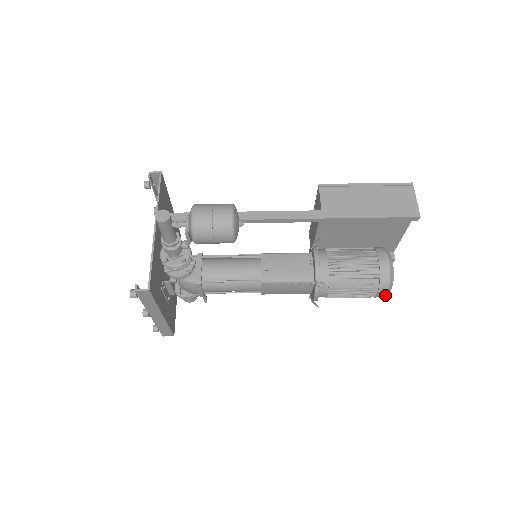
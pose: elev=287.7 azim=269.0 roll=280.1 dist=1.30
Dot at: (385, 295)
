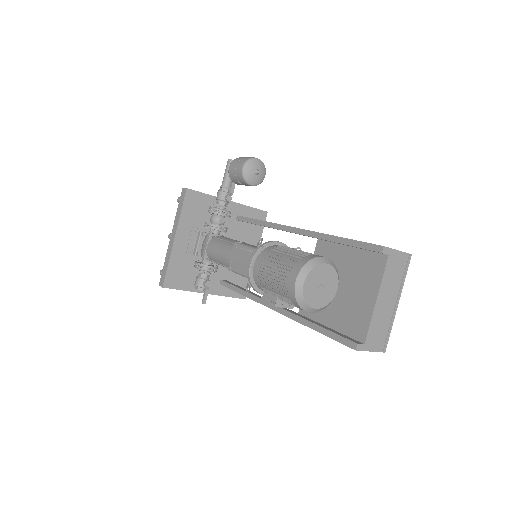
Dot at: (295, 281)
